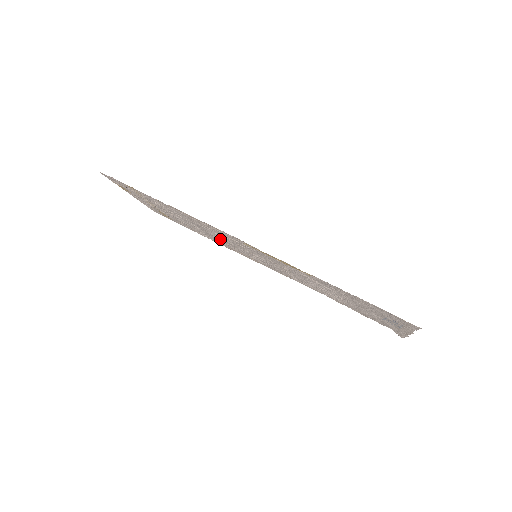
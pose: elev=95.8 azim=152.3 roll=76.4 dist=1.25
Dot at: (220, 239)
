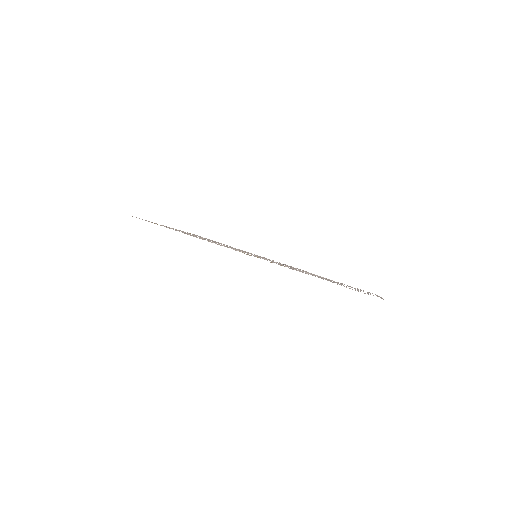
Dot at: occluded
